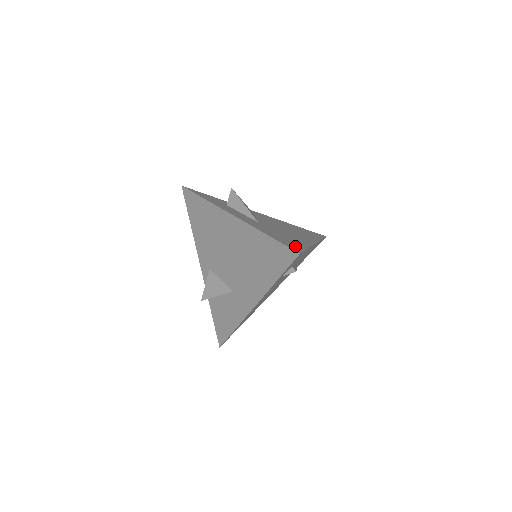
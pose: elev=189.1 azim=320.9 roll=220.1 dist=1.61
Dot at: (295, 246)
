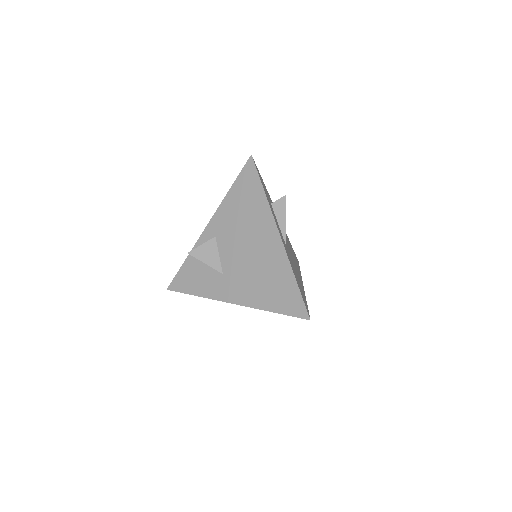
Dot at: (305, 302)
